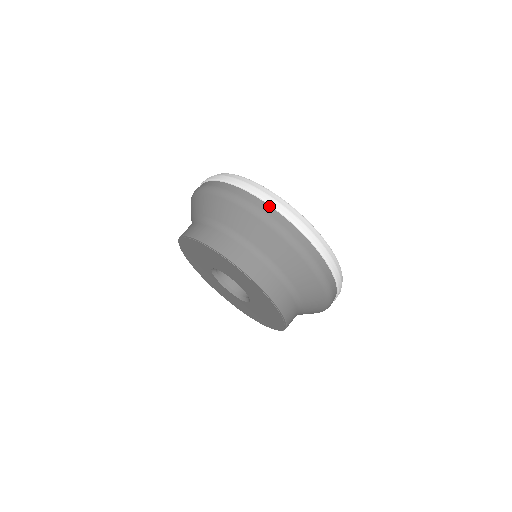
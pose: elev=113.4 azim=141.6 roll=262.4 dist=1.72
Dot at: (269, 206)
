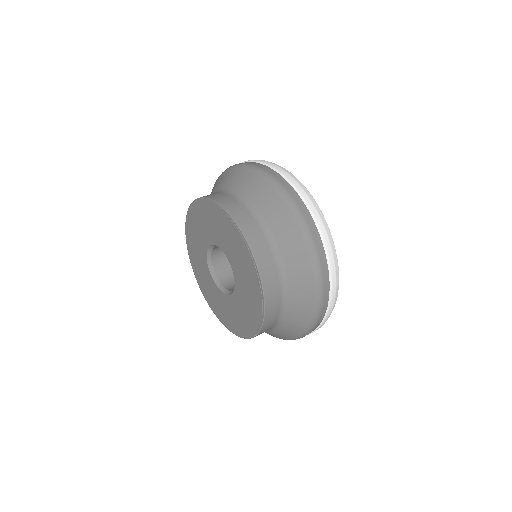
Dot at: (301, 199)
